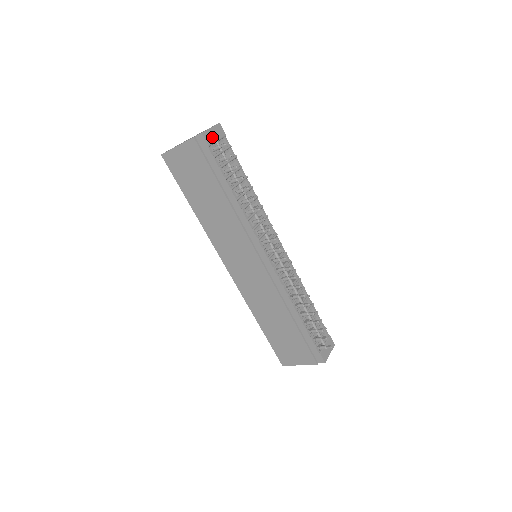
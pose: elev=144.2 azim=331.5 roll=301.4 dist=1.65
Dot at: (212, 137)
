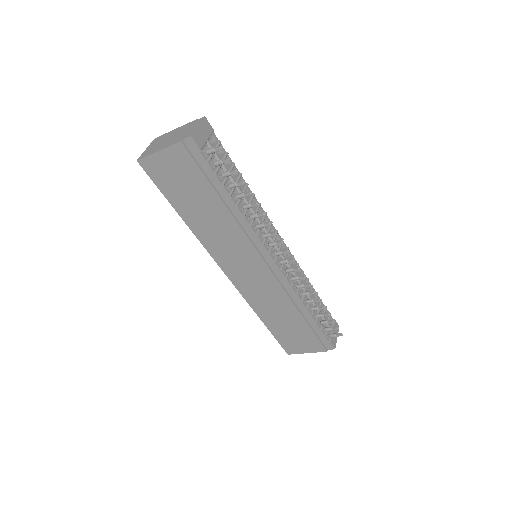
Dot at: (201, 137)
